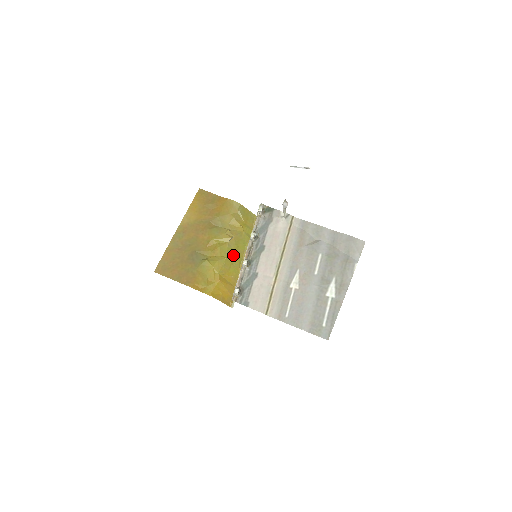
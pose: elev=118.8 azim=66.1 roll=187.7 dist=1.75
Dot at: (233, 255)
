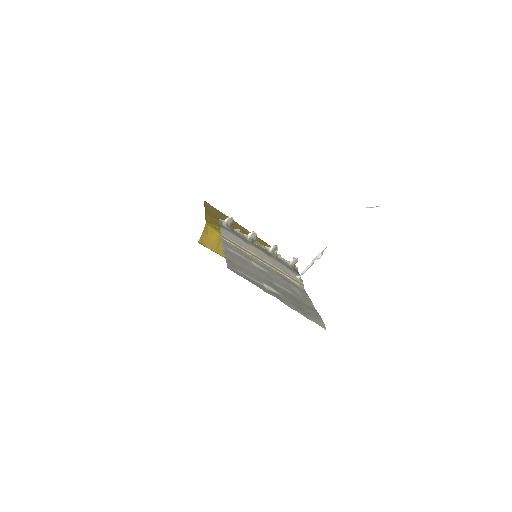
Dot at: occluded
